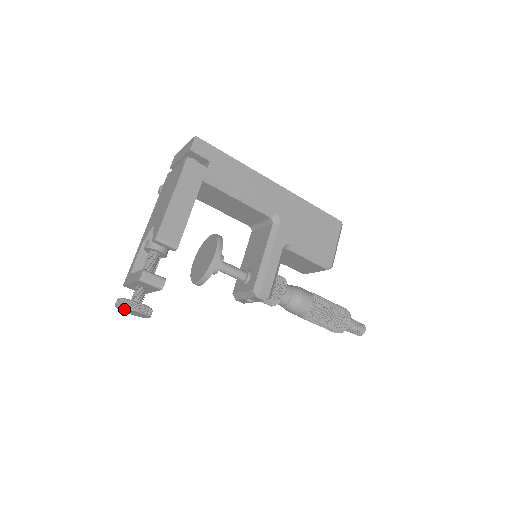
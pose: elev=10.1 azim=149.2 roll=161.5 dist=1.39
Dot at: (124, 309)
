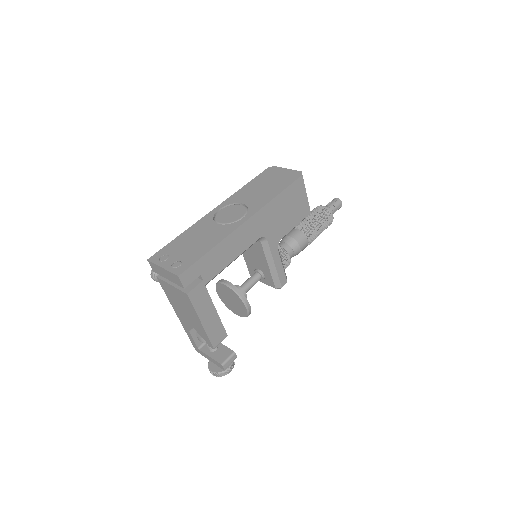
Dot at: occluded
